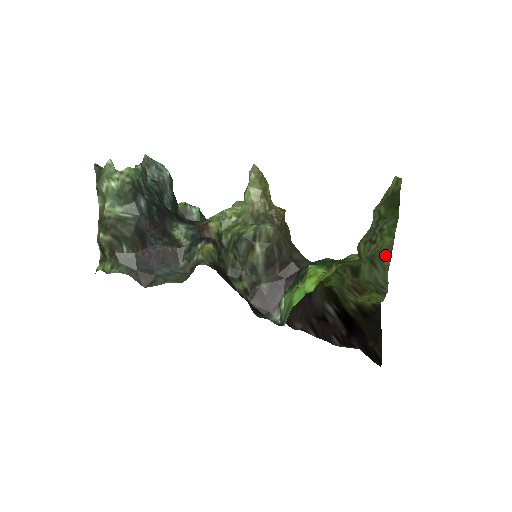
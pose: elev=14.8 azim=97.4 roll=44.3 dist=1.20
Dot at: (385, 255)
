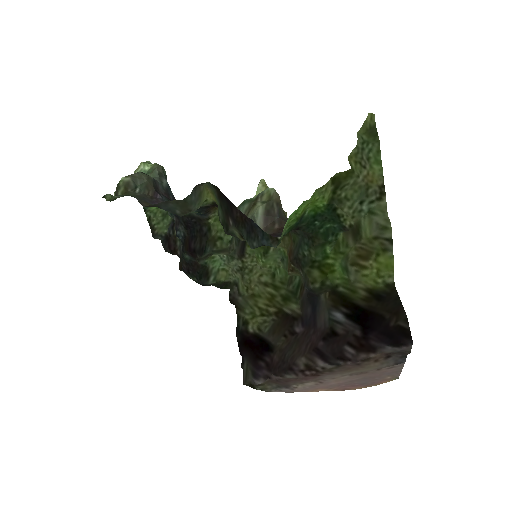
Dot at: (379, 188)
